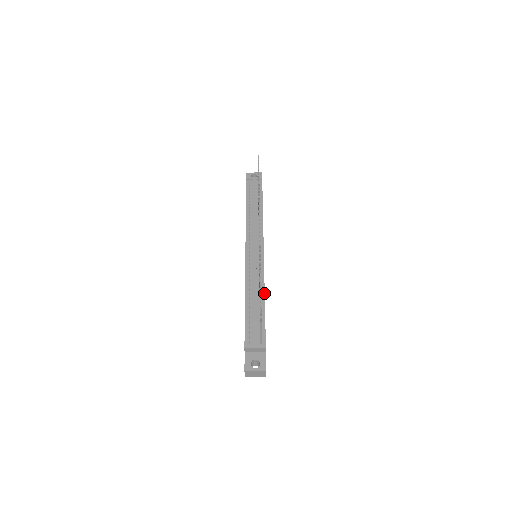
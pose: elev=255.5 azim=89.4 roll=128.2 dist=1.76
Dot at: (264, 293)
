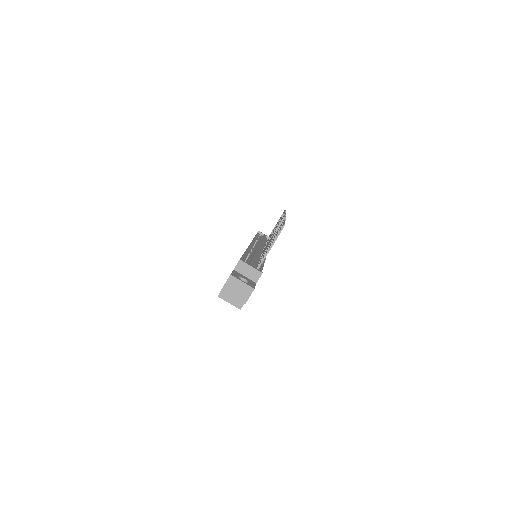
Dot at: (264, 262)
